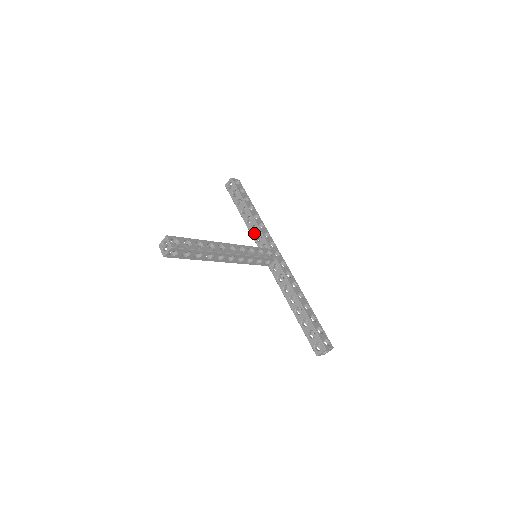
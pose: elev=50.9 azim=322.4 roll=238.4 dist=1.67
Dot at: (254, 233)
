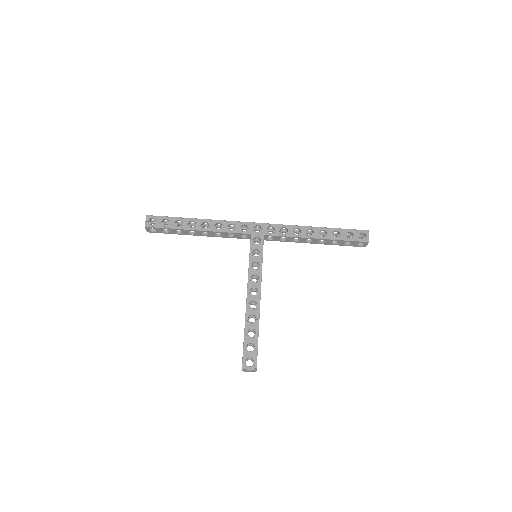
Dot at: (222, 236)
